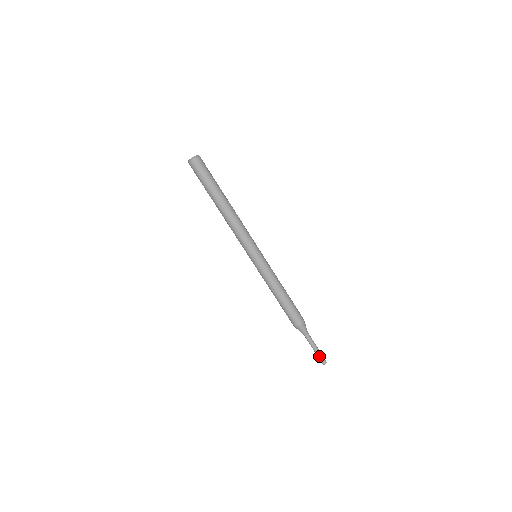
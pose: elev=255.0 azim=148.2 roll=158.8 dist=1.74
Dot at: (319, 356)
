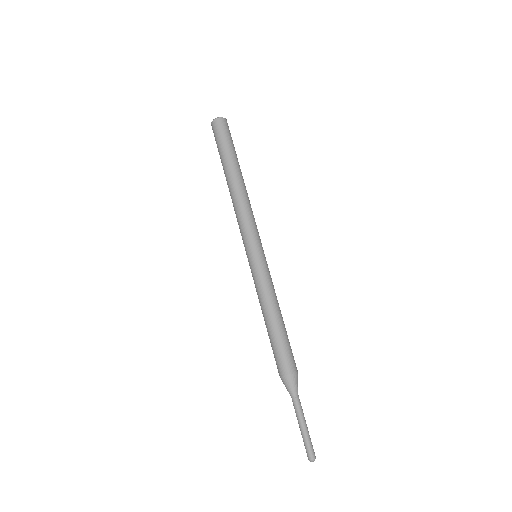
Dot at: (304, 441)
